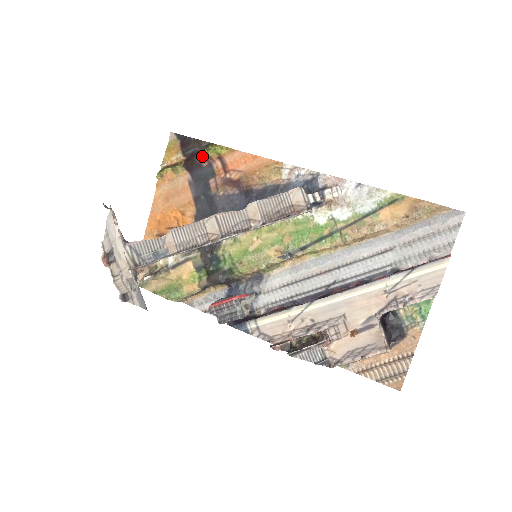
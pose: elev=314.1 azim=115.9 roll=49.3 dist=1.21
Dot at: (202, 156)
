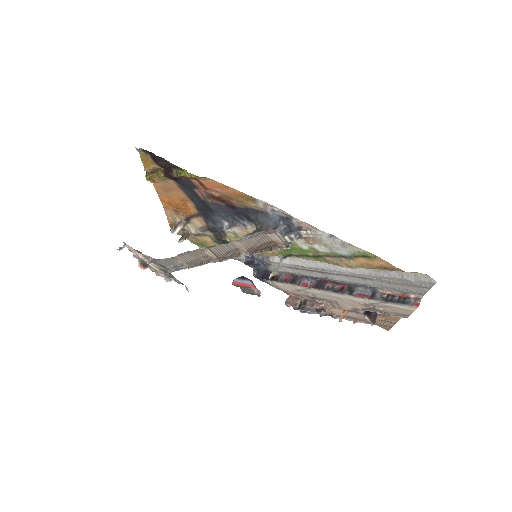
Dot at: (176, 175)
